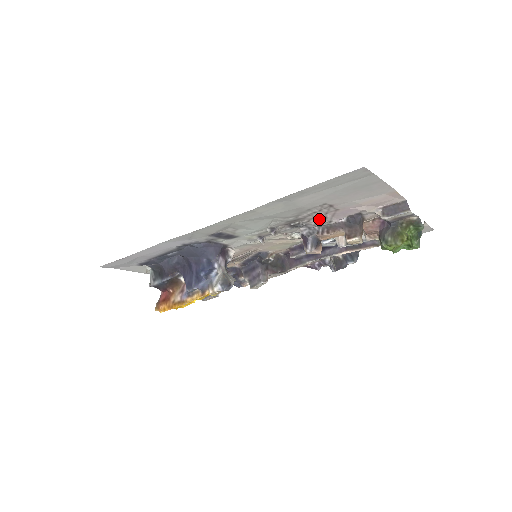
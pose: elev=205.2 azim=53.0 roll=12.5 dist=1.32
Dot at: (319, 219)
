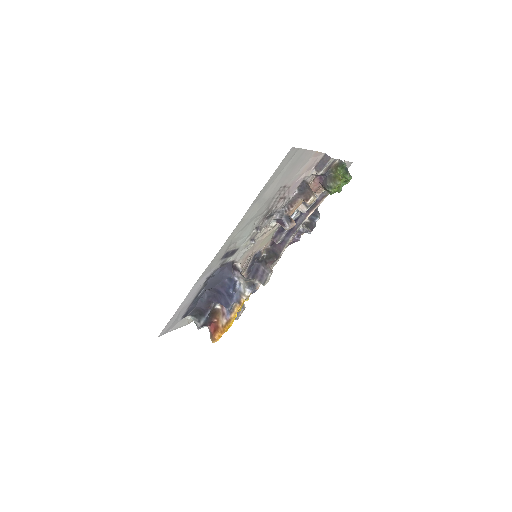
Dot at: (282, 201)
